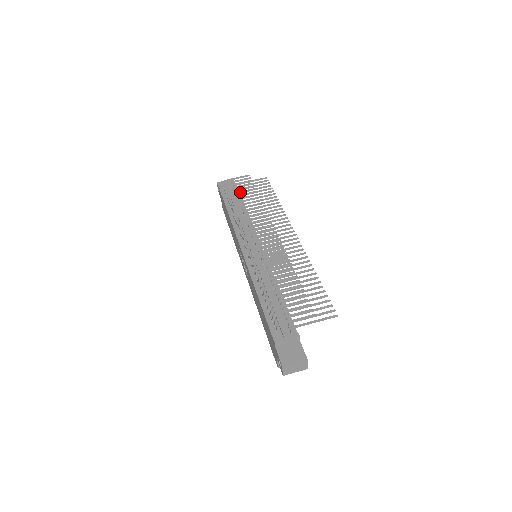
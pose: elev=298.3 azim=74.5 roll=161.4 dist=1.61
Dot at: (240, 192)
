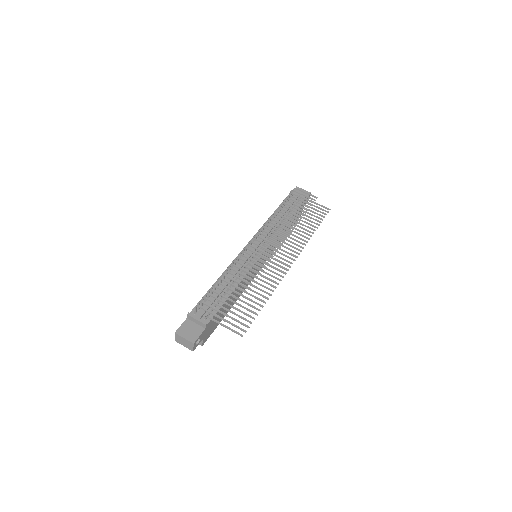
Dot at: (294, 204)
